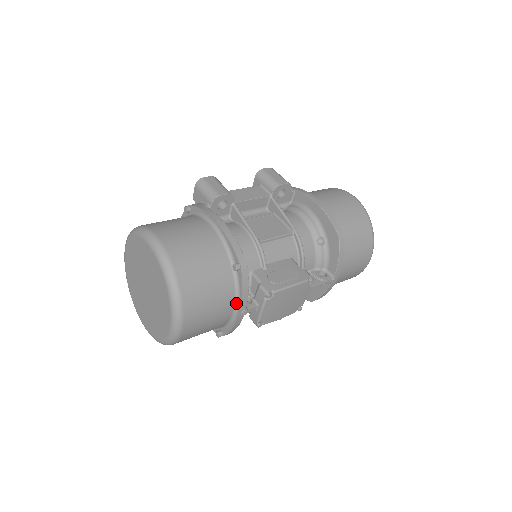
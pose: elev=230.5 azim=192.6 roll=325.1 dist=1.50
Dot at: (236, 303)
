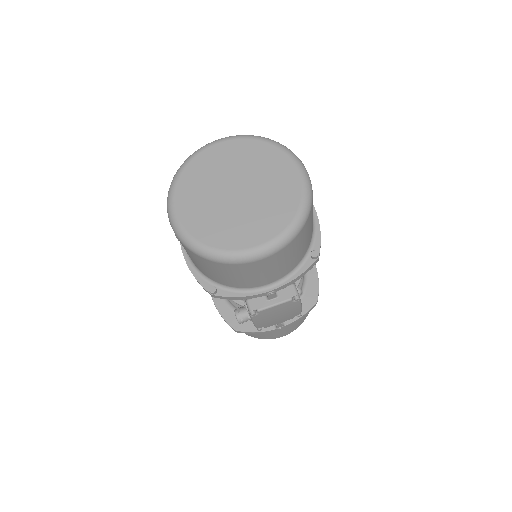
Dot at: (280, 280)
